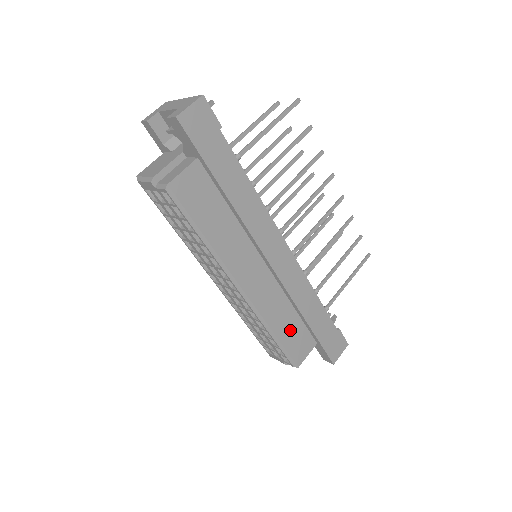
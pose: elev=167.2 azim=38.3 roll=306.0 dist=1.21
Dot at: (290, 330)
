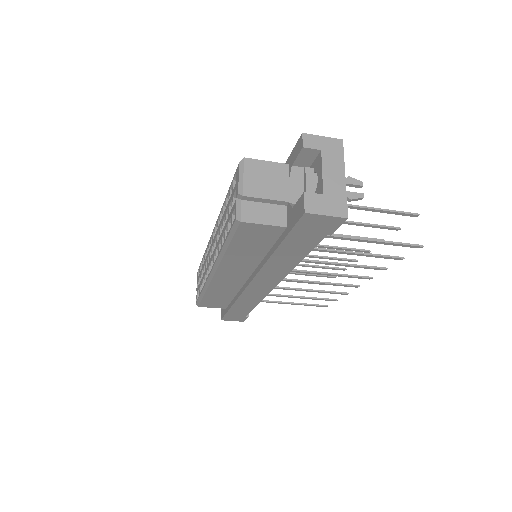
Dot at: (218, 298)
